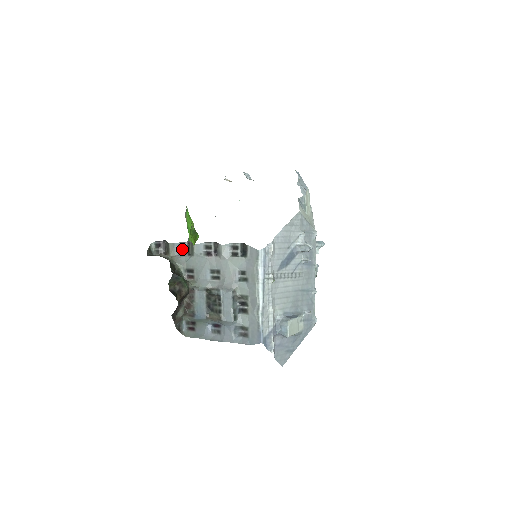
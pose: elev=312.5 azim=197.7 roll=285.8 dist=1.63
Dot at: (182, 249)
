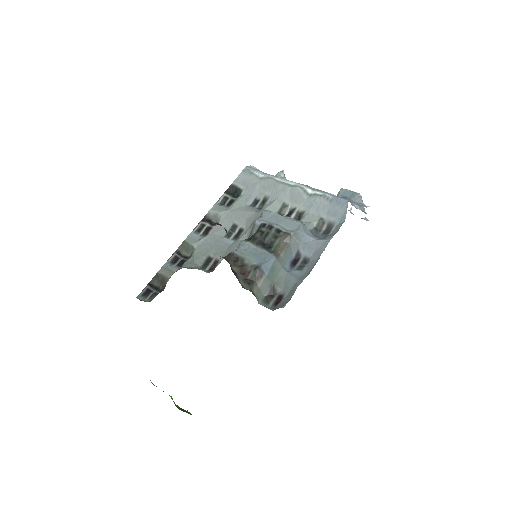
Dot at: (176, 262)
